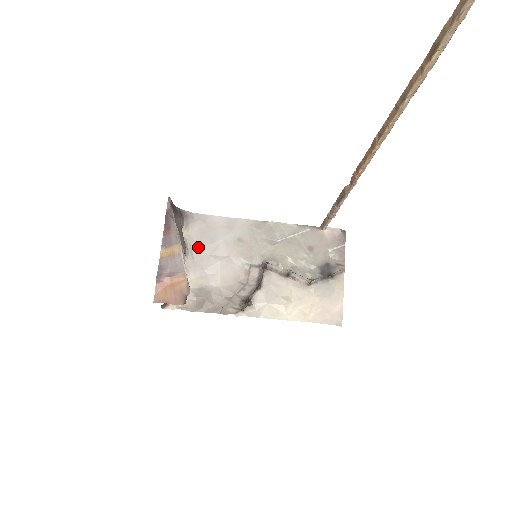
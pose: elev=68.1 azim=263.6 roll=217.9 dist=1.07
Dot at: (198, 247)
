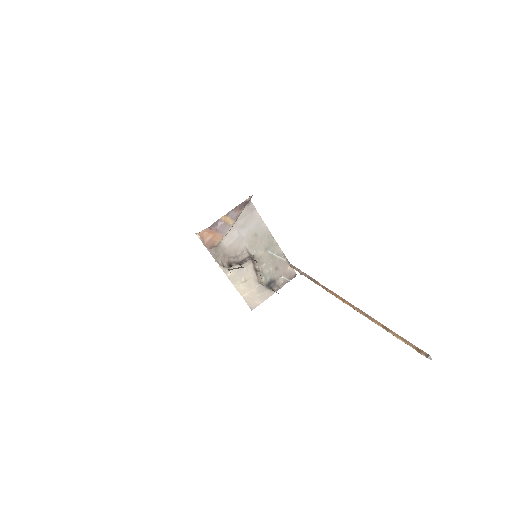
Dot at: (237, 220)
